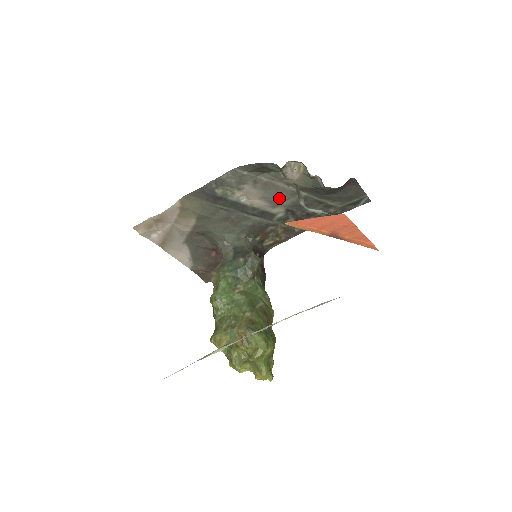
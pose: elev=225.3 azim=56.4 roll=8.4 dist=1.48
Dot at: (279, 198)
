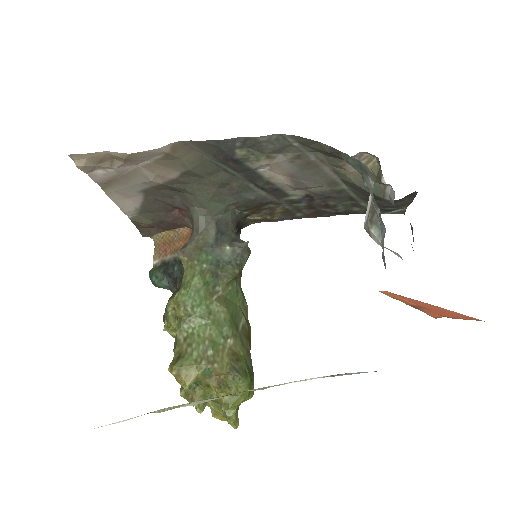
Dot at: (310, 182)
